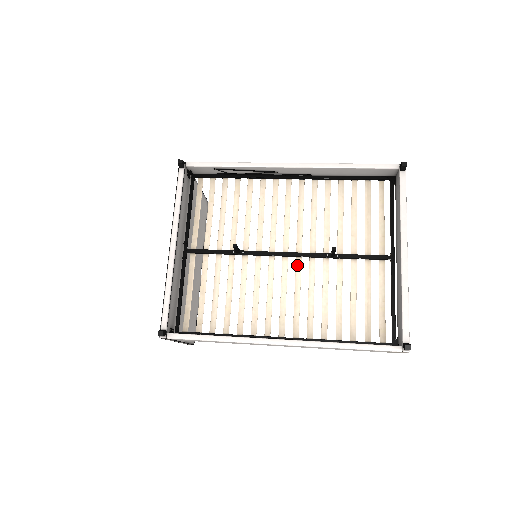
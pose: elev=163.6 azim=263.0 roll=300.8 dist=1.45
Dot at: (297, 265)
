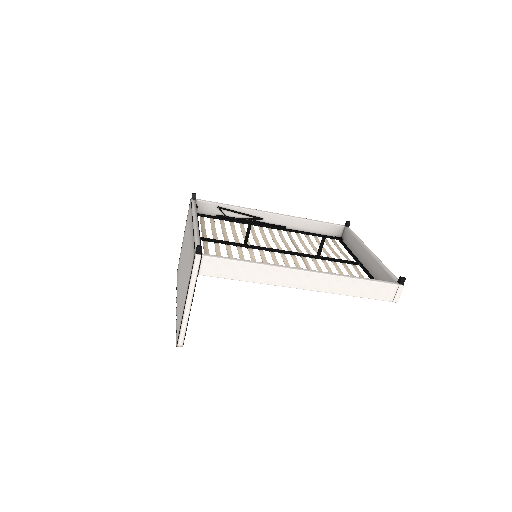
Dot at: (293, 258)
